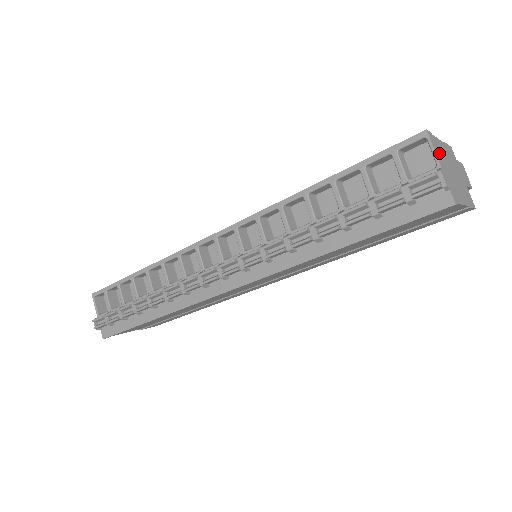
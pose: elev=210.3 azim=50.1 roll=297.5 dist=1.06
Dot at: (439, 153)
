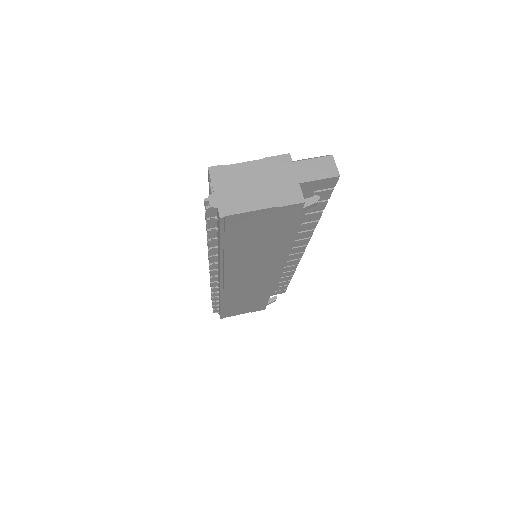
Dot at: (225, 179)
